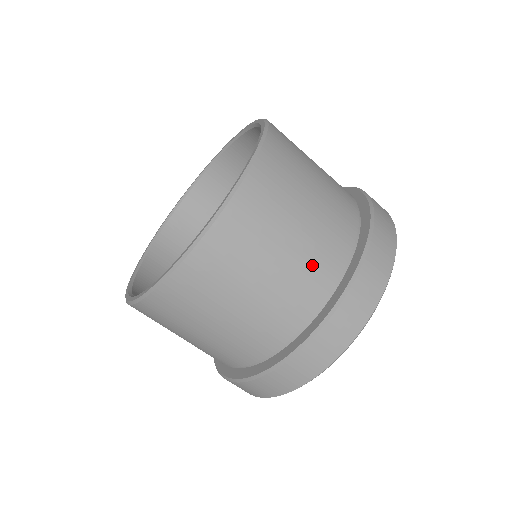
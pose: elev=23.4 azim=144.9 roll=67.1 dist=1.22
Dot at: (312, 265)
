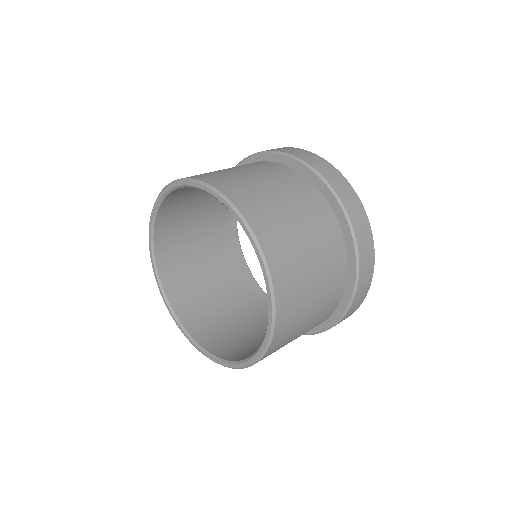
Dot at: (327, 246)
